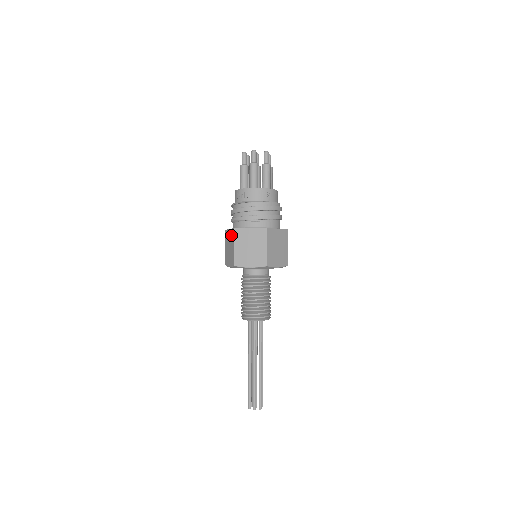
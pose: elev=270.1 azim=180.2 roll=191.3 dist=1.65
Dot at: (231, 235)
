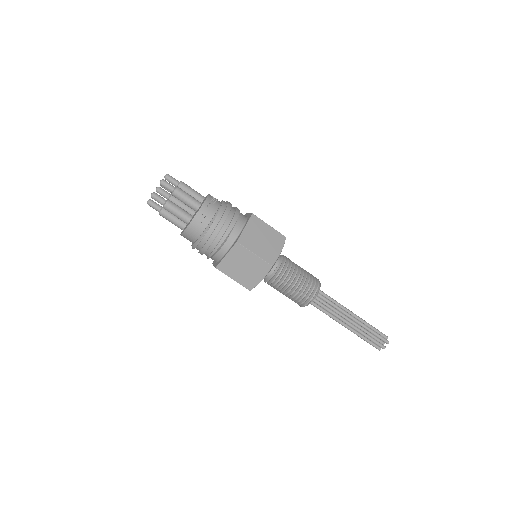
Dot at: (237, 254)
